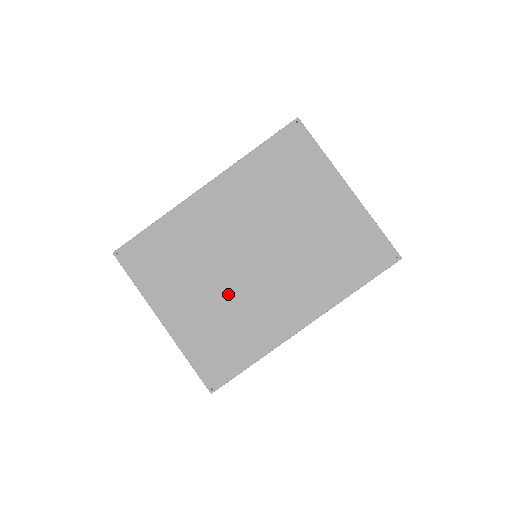
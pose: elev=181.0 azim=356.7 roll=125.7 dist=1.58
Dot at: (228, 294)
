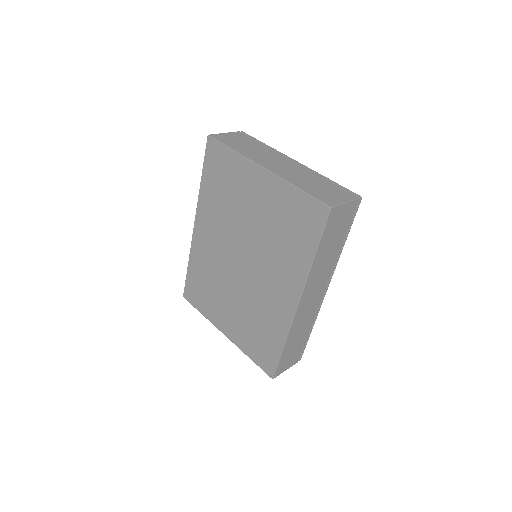
Dot at: (243, 299)
